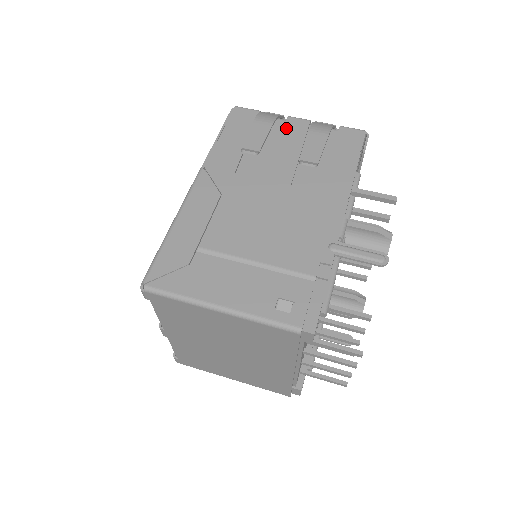
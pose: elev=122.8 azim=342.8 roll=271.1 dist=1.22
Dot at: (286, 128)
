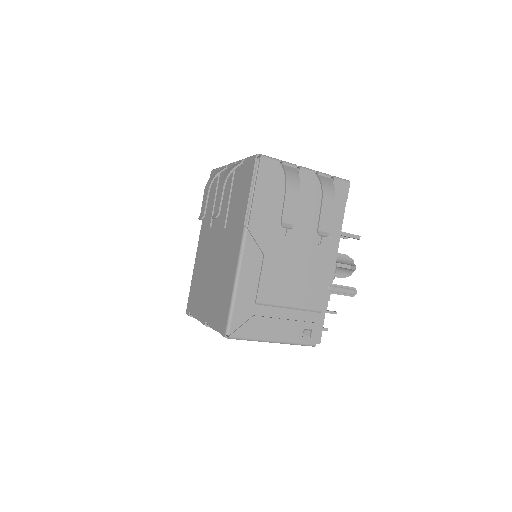
Dot at: (300, 182)
